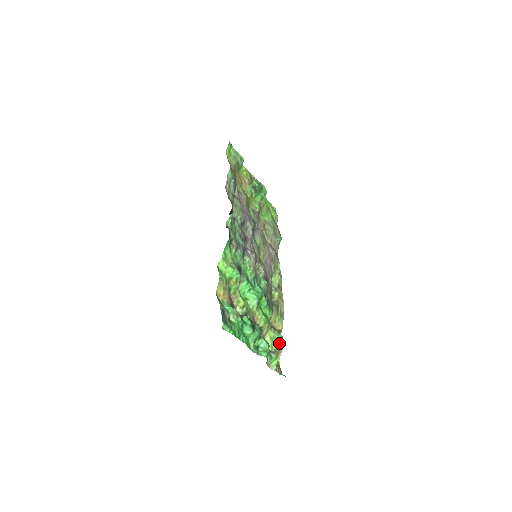
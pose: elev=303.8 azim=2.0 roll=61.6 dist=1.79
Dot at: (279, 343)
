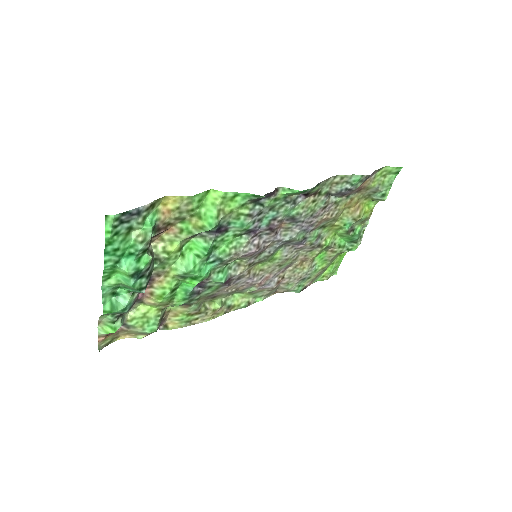
Dot at: (143, 329)
